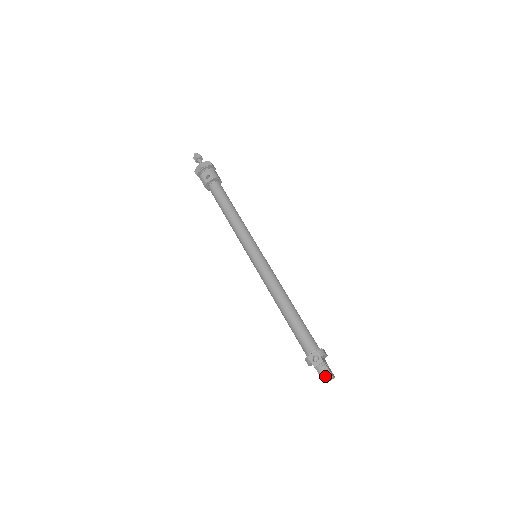
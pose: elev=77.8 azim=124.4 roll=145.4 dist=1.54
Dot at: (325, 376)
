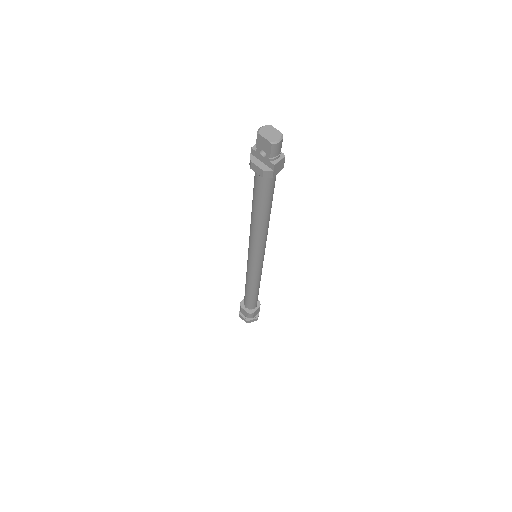
Dot at: (259, 132)
